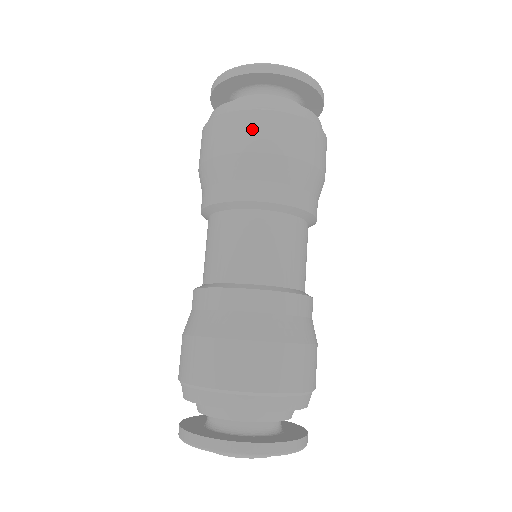
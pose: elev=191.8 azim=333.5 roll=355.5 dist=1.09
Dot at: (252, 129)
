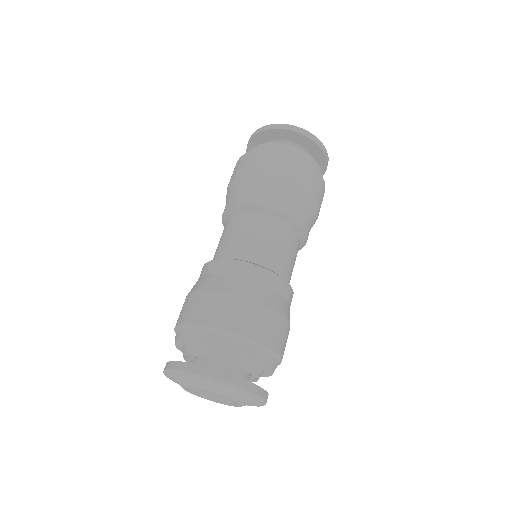
Dot at: (244, 163)
